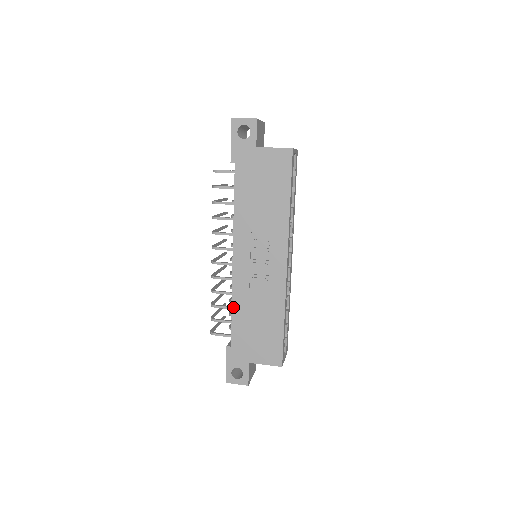
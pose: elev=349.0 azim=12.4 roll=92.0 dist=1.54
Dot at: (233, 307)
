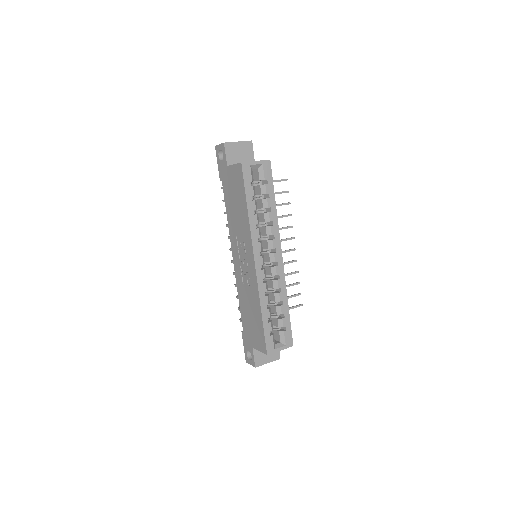
Dot at: (239, 298)
